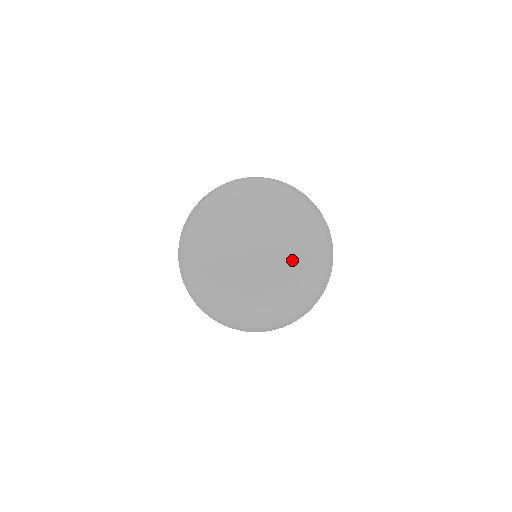
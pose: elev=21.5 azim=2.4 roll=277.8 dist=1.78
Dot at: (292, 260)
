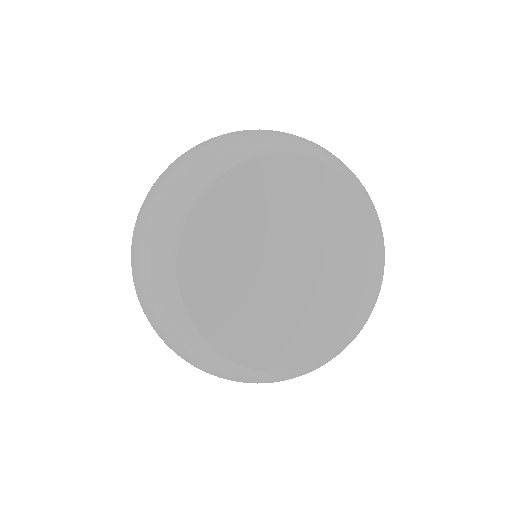
Dot at: (359, 277)
